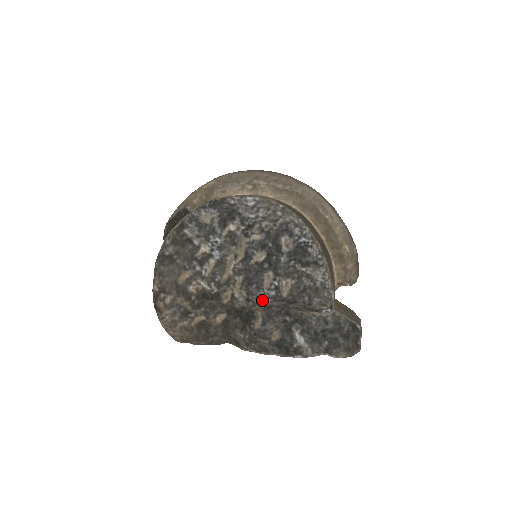
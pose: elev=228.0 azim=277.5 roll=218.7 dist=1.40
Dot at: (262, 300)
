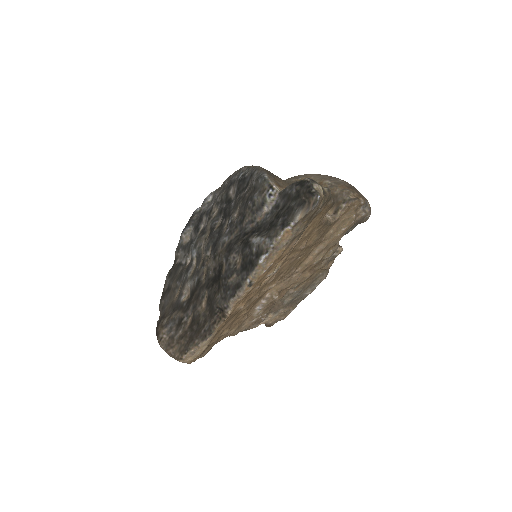
Dot at: (222, 244)
